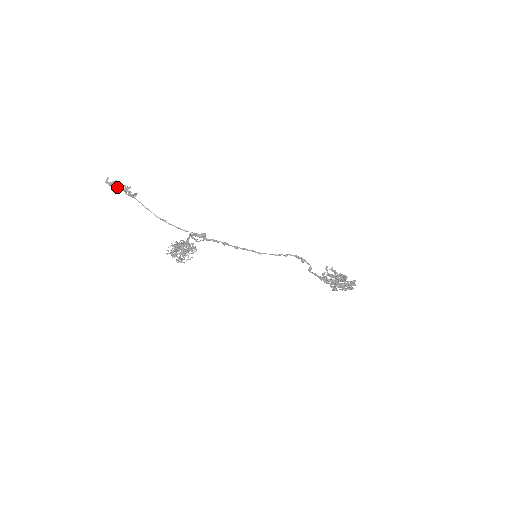
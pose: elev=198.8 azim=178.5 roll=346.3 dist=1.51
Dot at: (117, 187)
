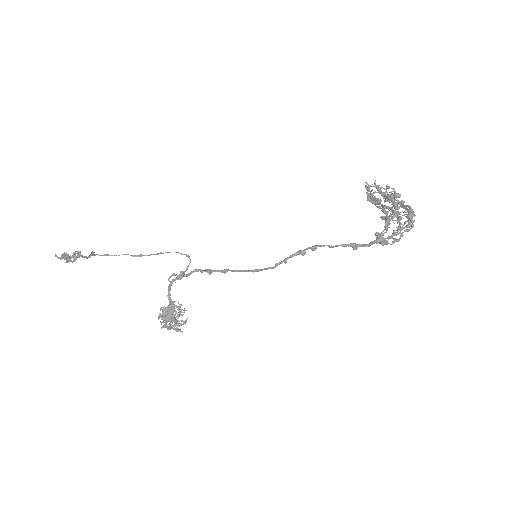
Dot at: (71, 257)
